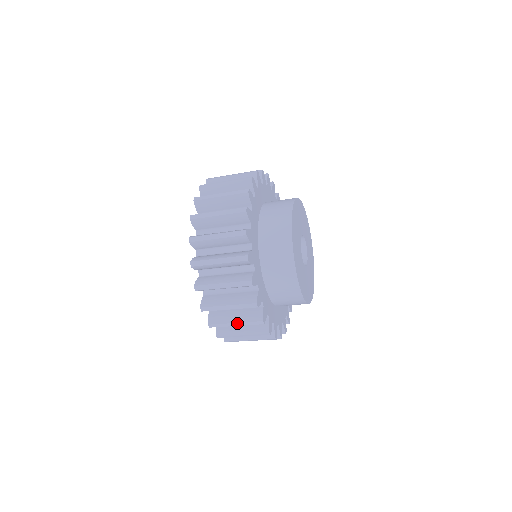
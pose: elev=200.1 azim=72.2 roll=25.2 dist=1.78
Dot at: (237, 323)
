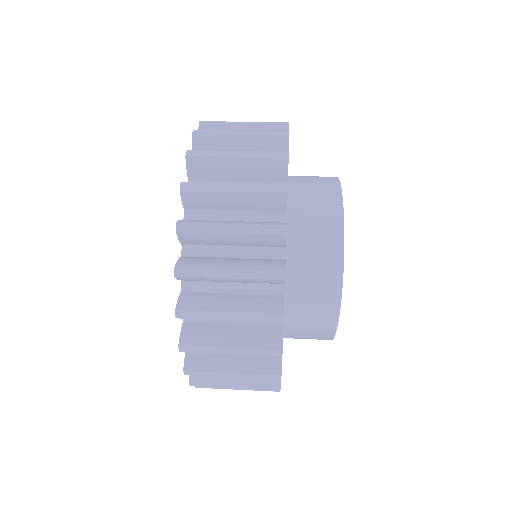
Dot at: (241, 389)
